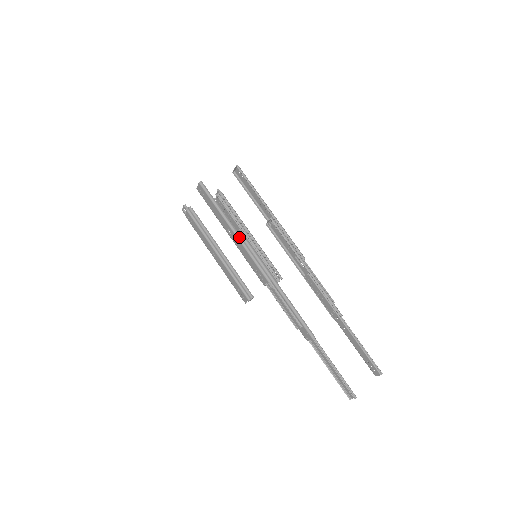
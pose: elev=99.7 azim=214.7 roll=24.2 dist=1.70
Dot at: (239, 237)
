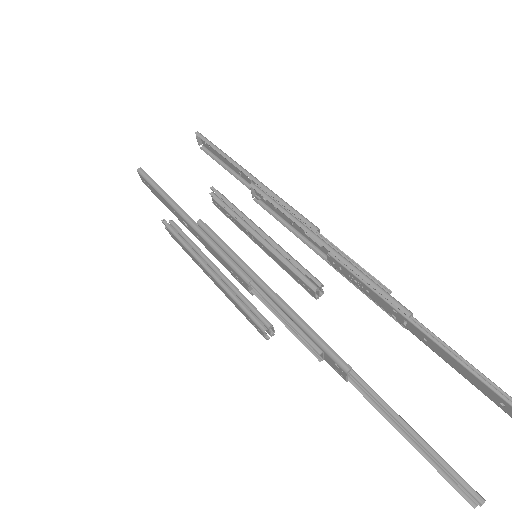
Dot at: (194, 226)
